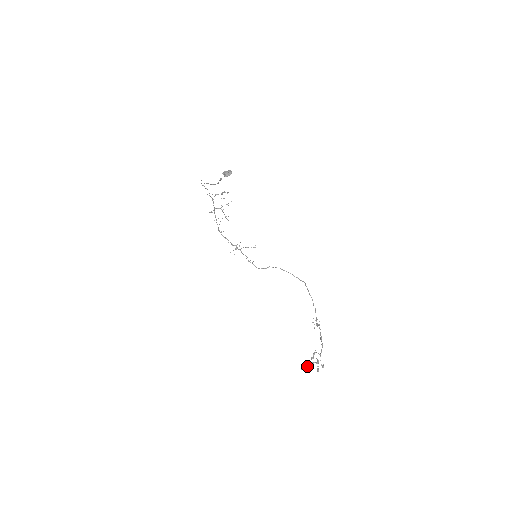
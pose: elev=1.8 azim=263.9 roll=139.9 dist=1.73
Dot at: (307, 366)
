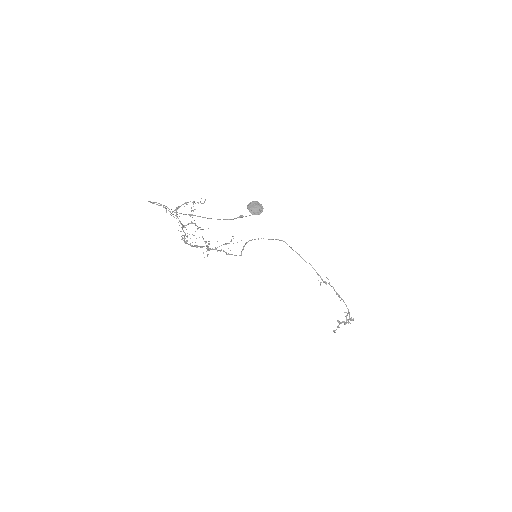
Dot at: (339, 327)
